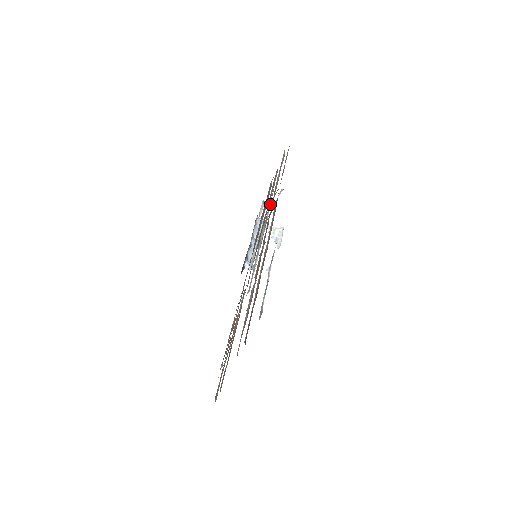
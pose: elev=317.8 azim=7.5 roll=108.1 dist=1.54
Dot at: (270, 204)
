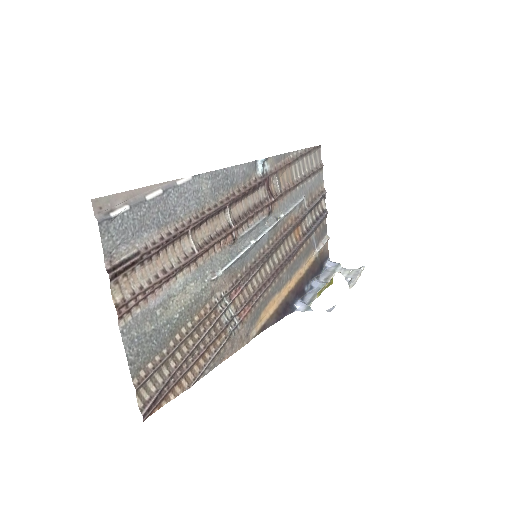
Dot at: (291, 209)
